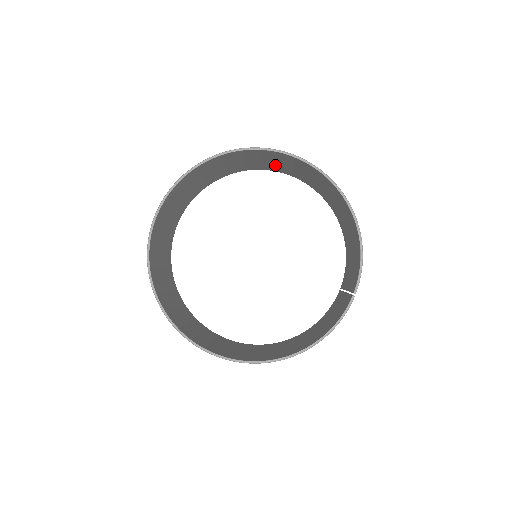
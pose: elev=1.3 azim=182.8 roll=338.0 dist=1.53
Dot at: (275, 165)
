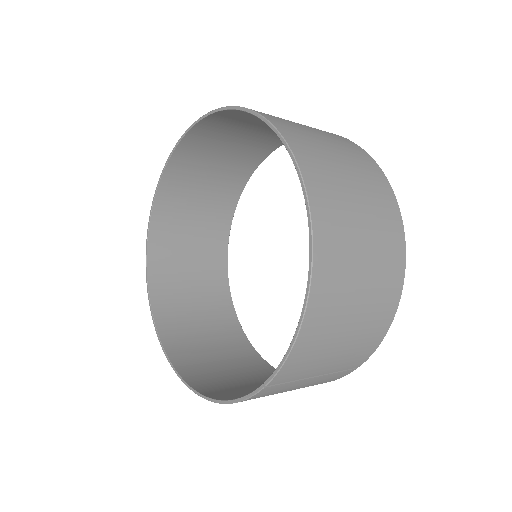
Dot at: occluded
